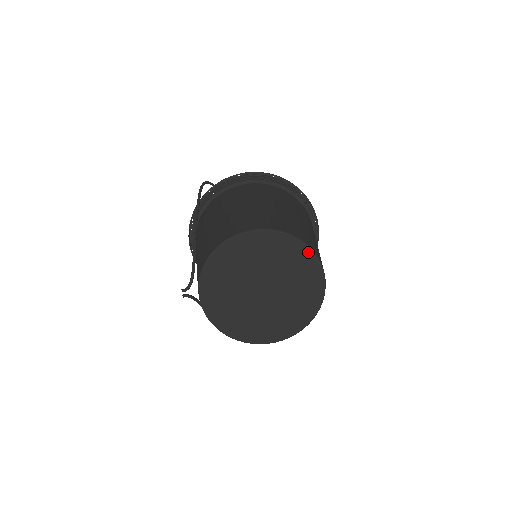
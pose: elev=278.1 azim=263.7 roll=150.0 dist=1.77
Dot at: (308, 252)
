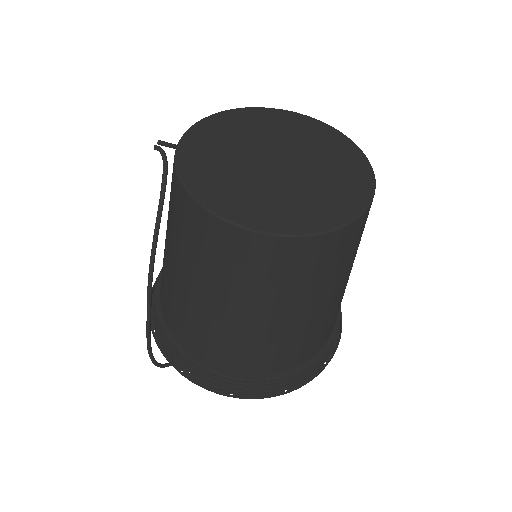
Dot at: (357, 151)
